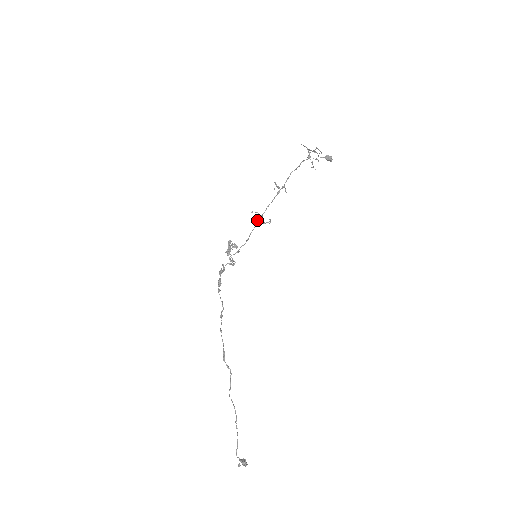
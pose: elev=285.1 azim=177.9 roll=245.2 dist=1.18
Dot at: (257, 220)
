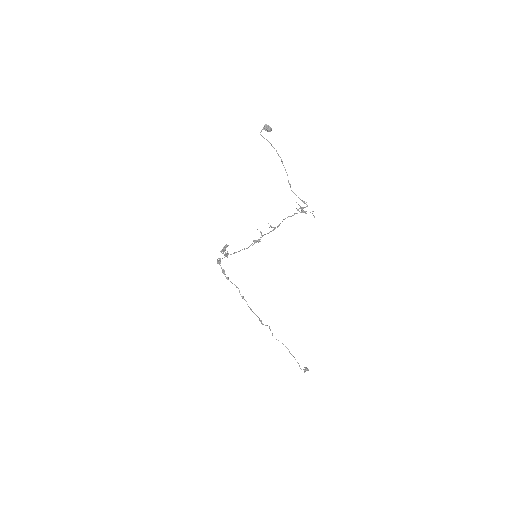
Dot at: (254, 241)
